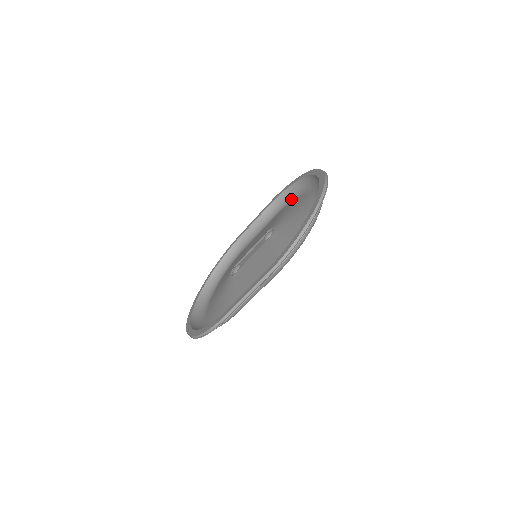
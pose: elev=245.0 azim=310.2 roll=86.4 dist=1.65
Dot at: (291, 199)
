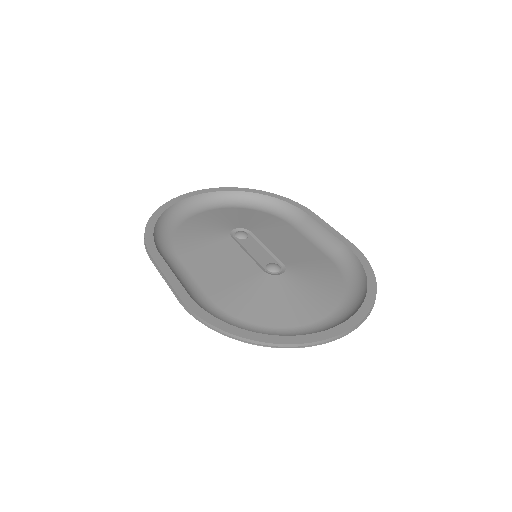
Dot at: (349, 276)
